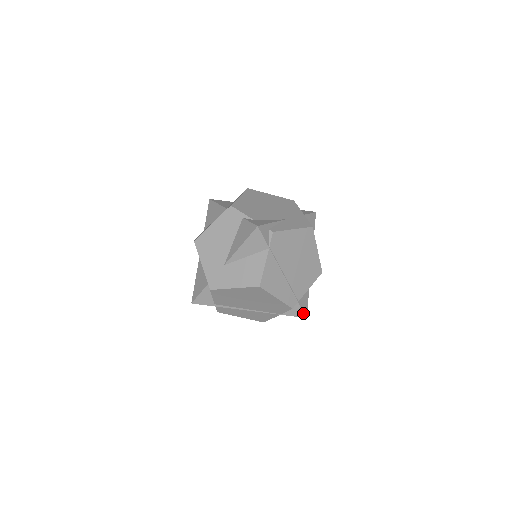
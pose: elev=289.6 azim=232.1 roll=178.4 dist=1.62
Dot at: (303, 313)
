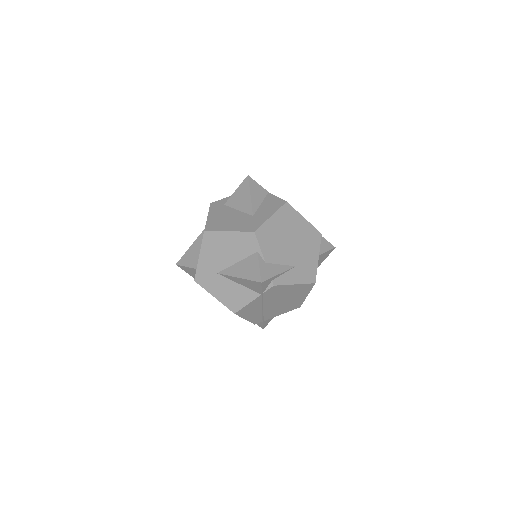
Dot at: (262, 326)
